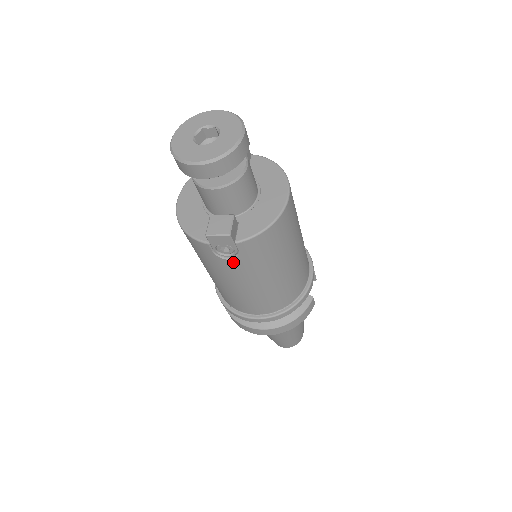
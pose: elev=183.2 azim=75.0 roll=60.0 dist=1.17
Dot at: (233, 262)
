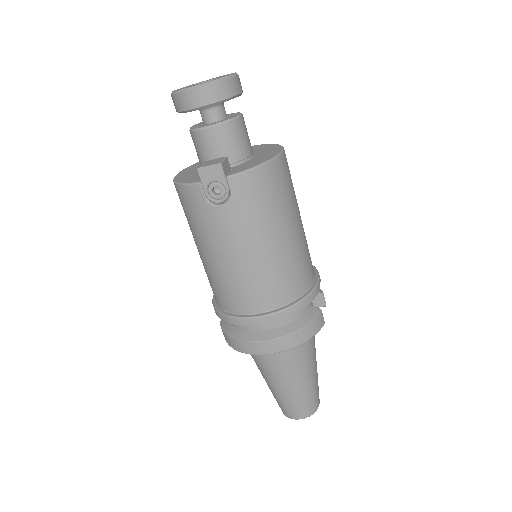
Dot at: (225, 210)
